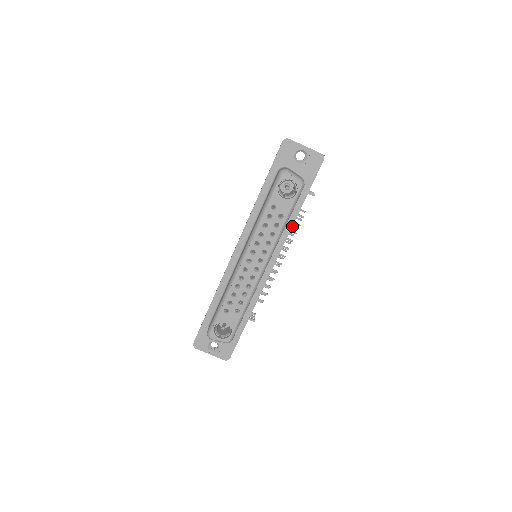
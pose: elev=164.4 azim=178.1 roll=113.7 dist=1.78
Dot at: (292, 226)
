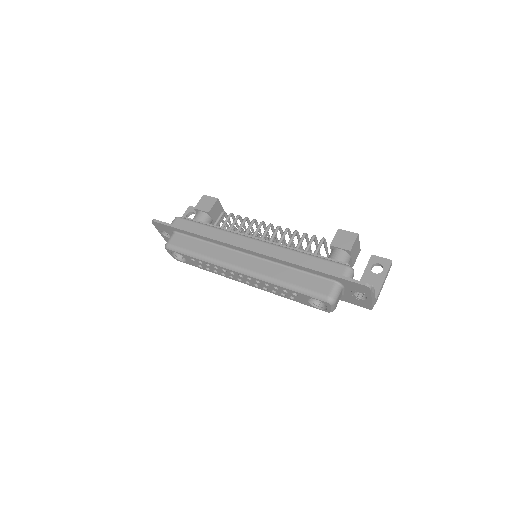
Dot at: occluded
